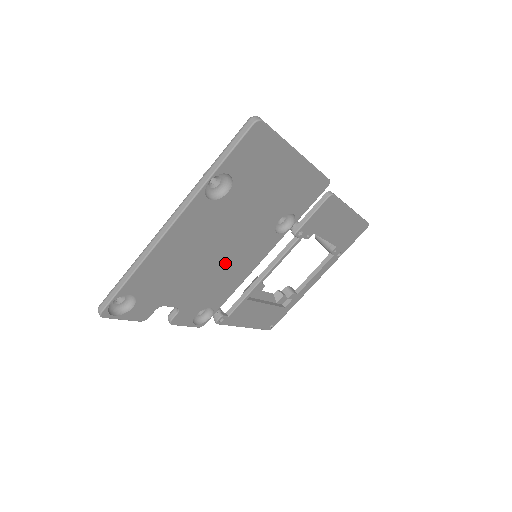
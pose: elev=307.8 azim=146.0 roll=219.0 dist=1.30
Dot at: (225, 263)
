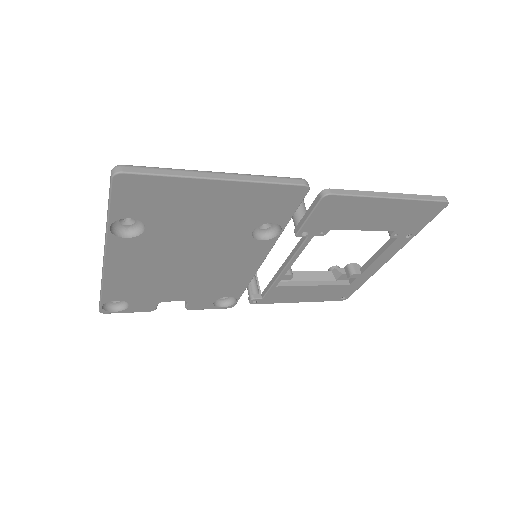
Dot at: (209, 270)
